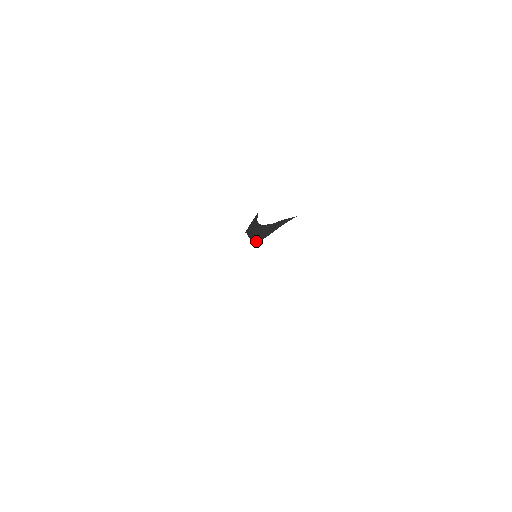
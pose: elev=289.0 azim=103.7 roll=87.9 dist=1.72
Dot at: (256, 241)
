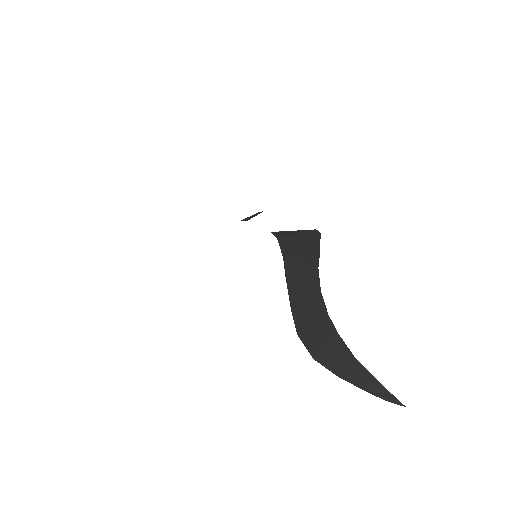
Dot at: (303, 340)
